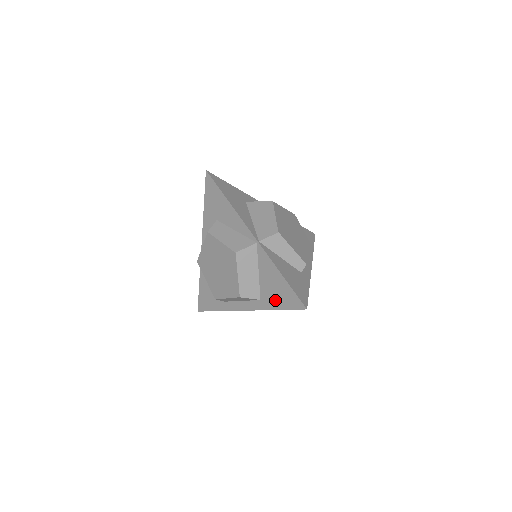
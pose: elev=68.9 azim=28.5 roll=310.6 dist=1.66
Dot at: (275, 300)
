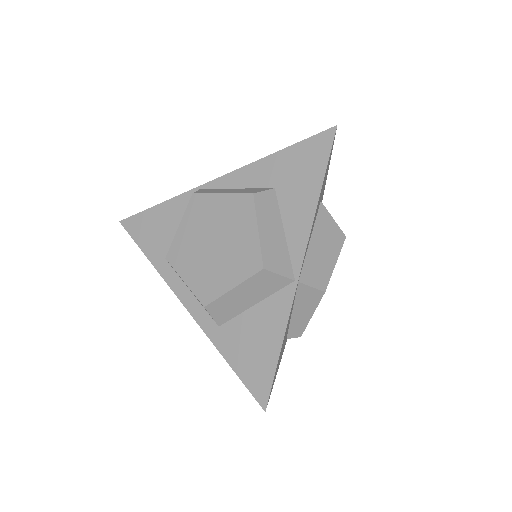
Dot at: (238, 352)
